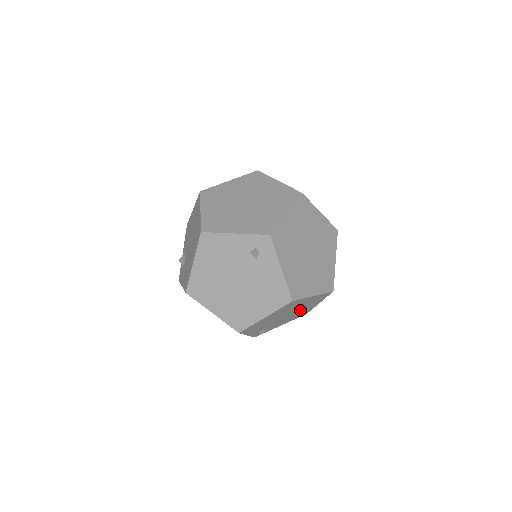
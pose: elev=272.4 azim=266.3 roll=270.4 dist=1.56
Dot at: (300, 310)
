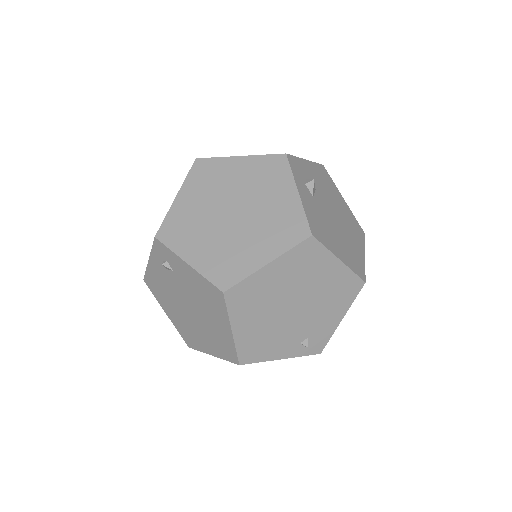
Dot at: (314, 288)
